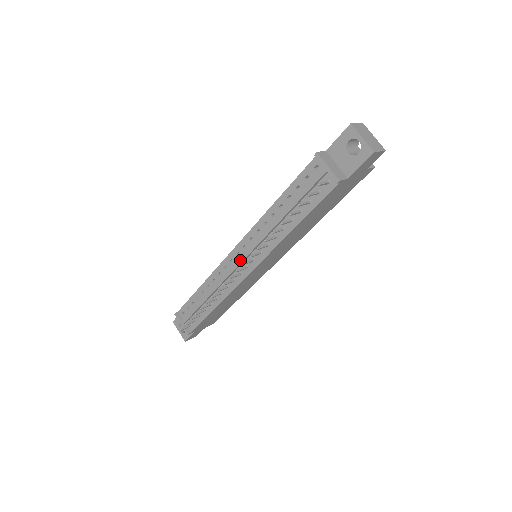
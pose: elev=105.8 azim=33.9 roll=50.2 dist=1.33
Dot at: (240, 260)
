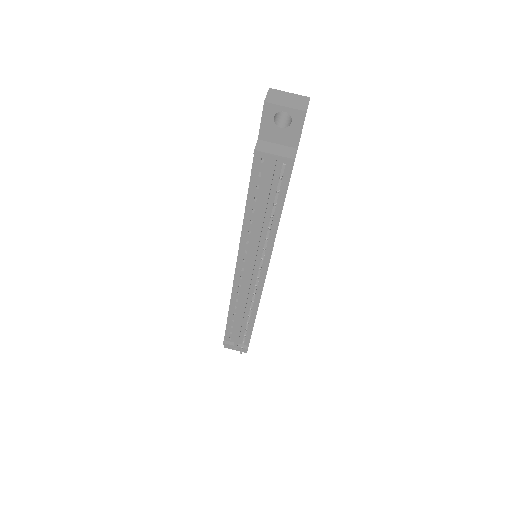
Dot at: (250, 274)
